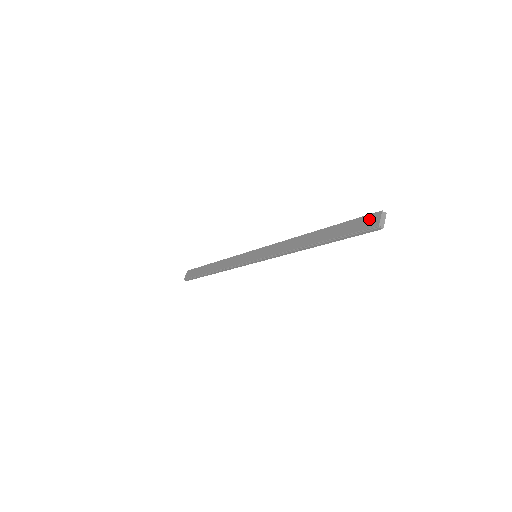
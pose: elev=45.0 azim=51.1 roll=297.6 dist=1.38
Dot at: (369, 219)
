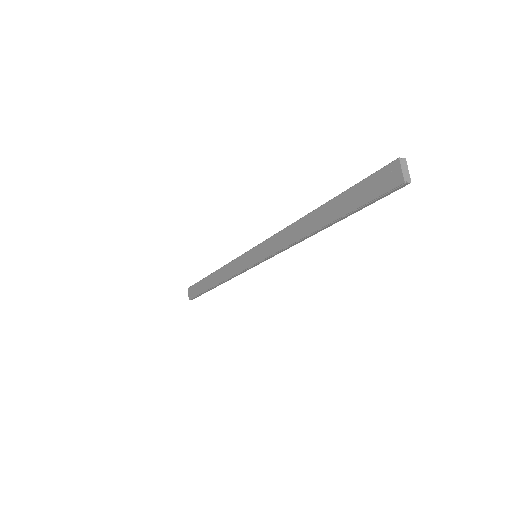
Dot at: (385, 175)
